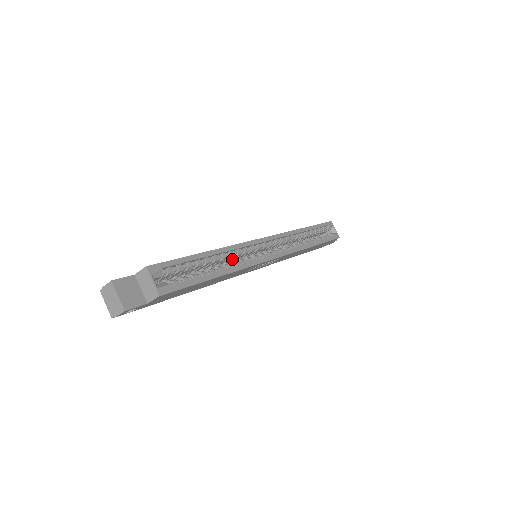
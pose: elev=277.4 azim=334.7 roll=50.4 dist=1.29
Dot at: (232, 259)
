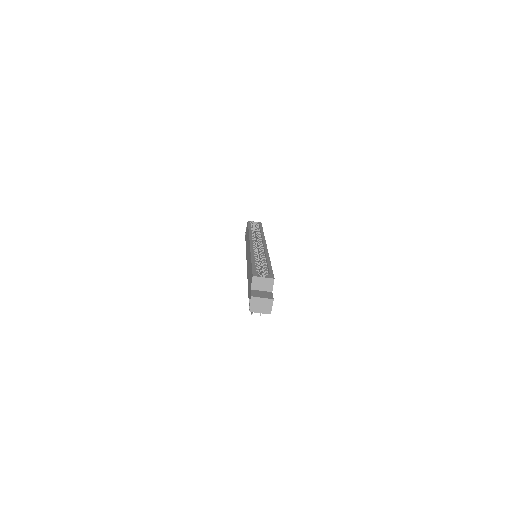
Dot at: occluded
